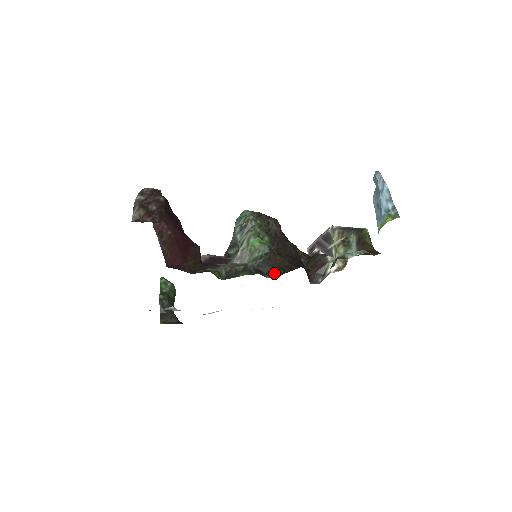
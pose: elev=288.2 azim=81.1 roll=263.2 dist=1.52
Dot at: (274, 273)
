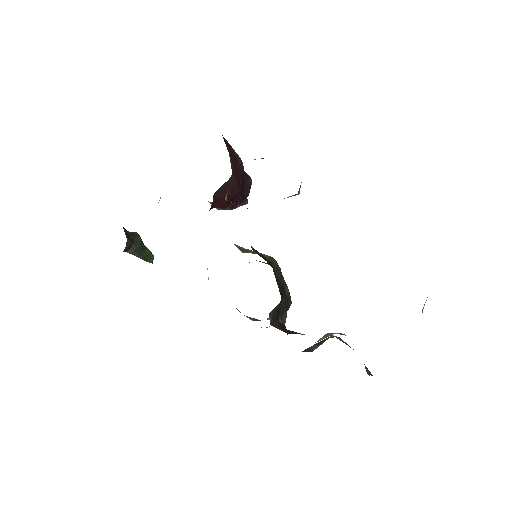
Dot at: occluded
